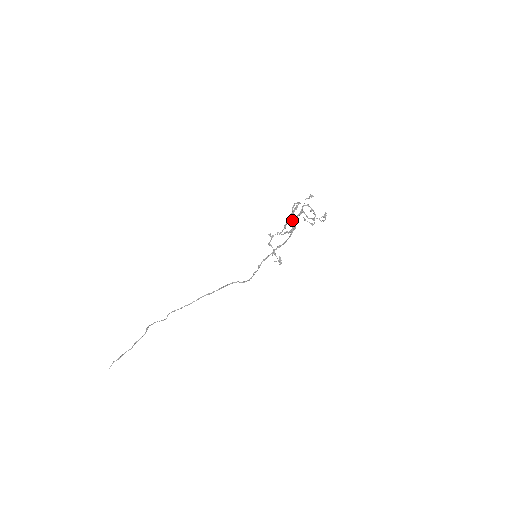
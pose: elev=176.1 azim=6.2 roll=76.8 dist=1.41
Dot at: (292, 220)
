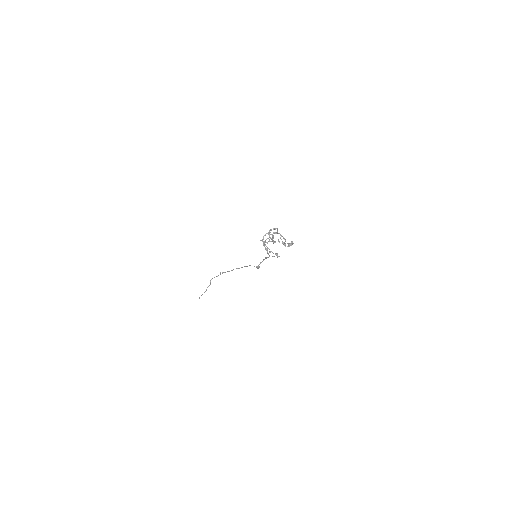
Dot at: (265, 249)
